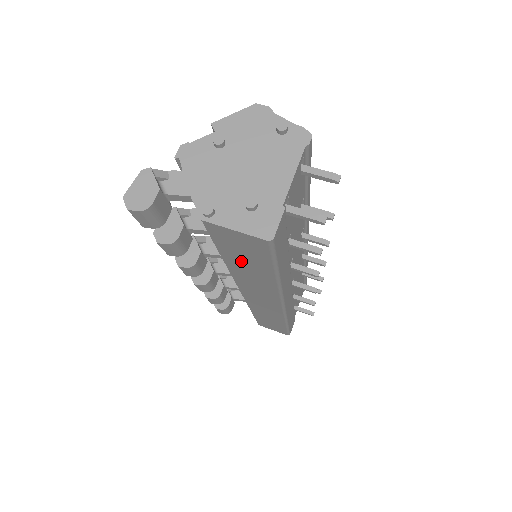
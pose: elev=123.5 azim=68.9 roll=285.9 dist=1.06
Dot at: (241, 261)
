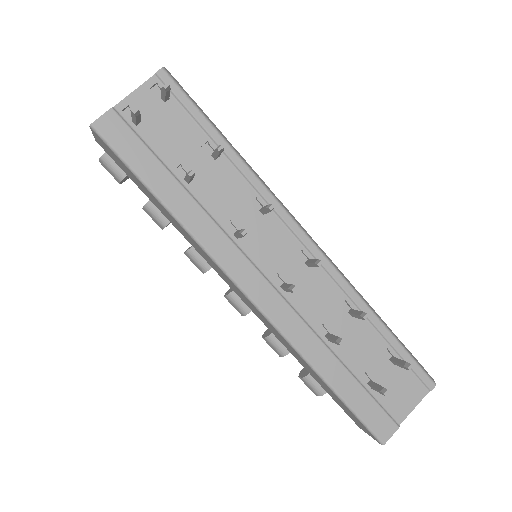
Dot at: (147, 194)
